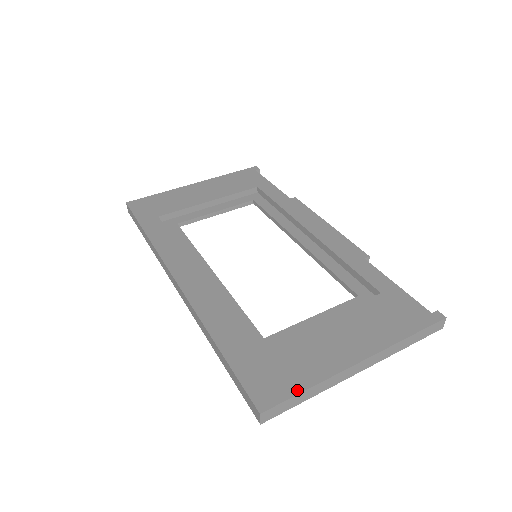
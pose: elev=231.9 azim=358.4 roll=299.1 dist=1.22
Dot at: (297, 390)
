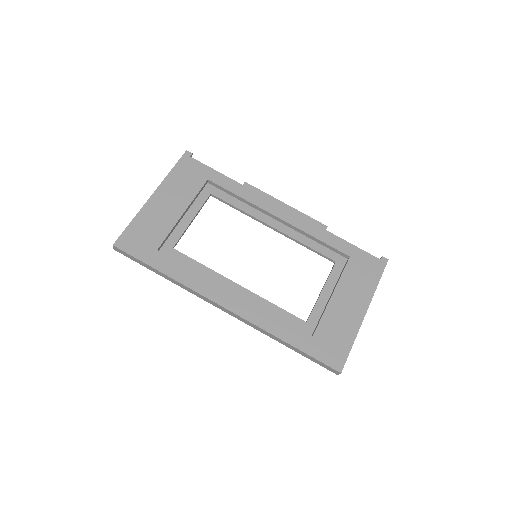
Dot at: (349, 349)
